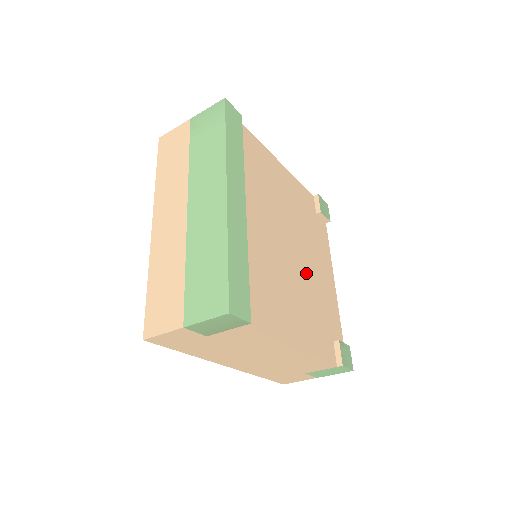
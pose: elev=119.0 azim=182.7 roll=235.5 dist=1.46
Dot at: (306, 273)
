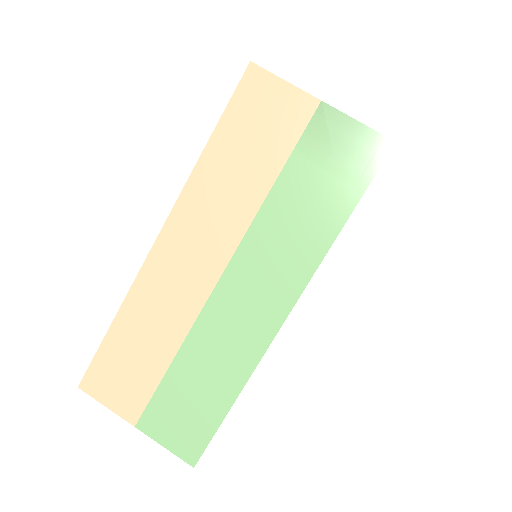
Dot at: occluded
